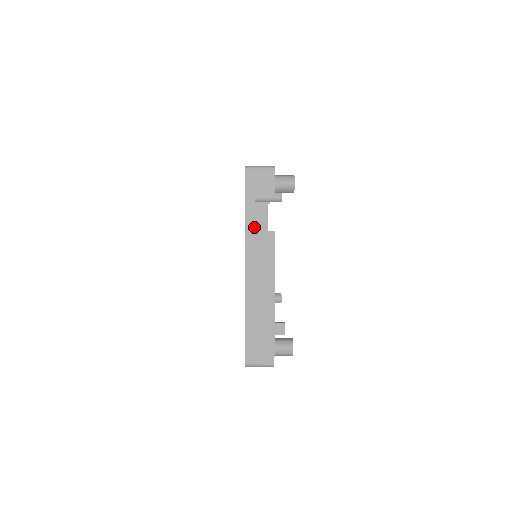
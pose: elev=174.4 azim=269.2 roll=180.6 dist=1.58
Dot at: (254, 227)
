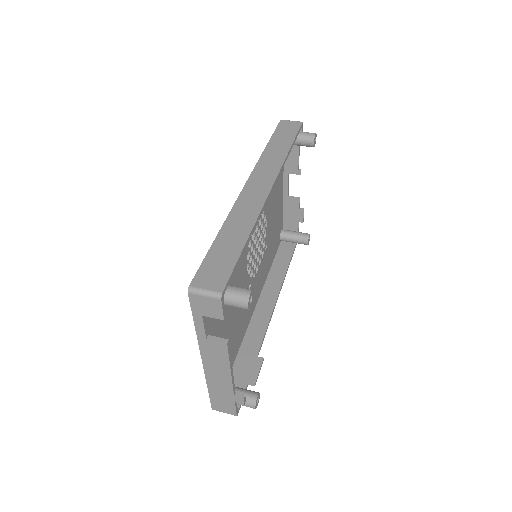
Dot at: (205, 336)
